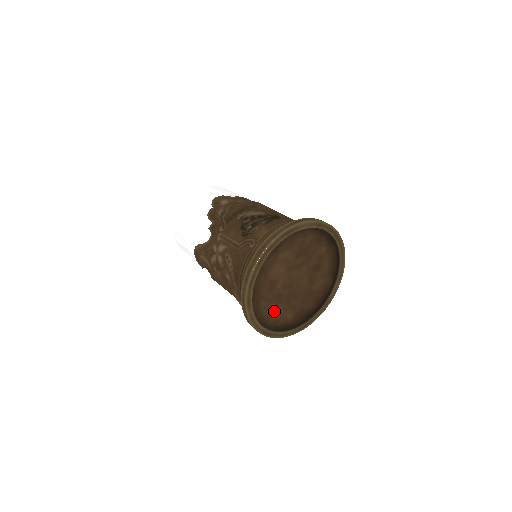
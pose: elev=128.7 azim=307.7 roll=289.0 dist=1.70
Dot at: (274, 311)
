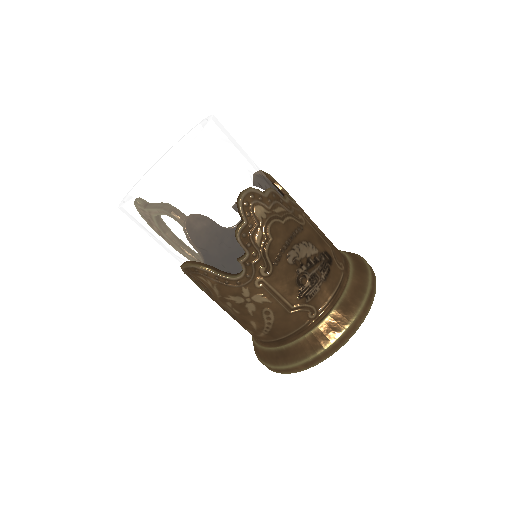
Dot at: occluded
